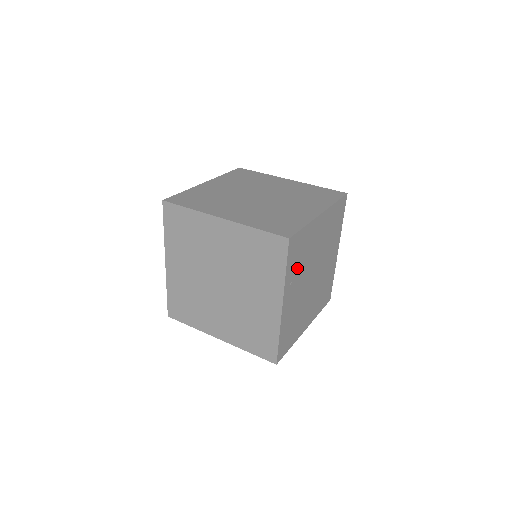
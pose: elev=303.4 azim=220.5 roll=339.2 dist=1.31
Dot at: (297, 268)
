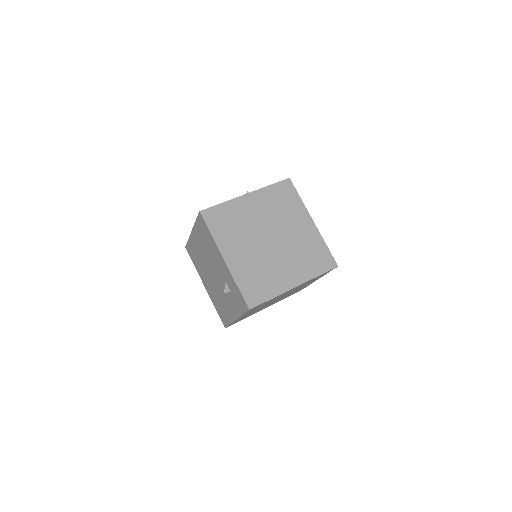
Dot at: occluded
